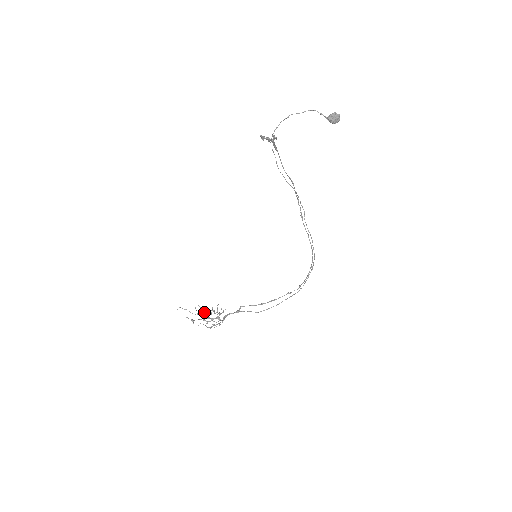
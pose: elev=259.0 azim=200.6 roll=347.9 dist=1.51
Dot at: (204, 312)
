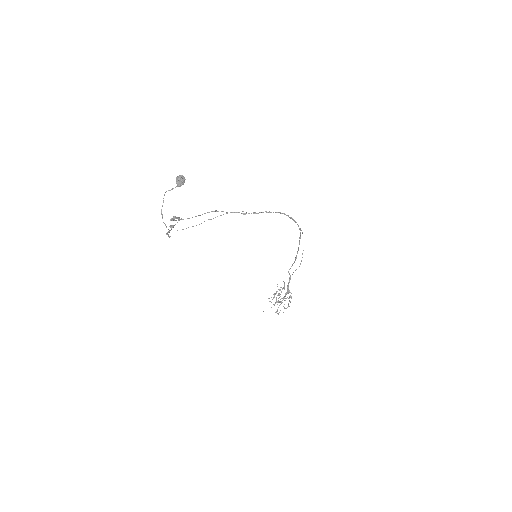
Dot at: (276, 299)
